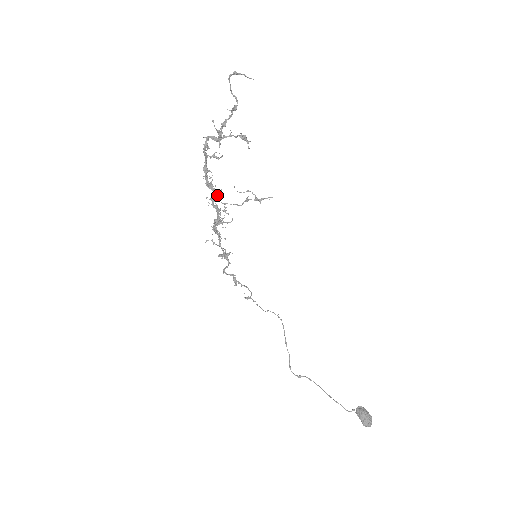
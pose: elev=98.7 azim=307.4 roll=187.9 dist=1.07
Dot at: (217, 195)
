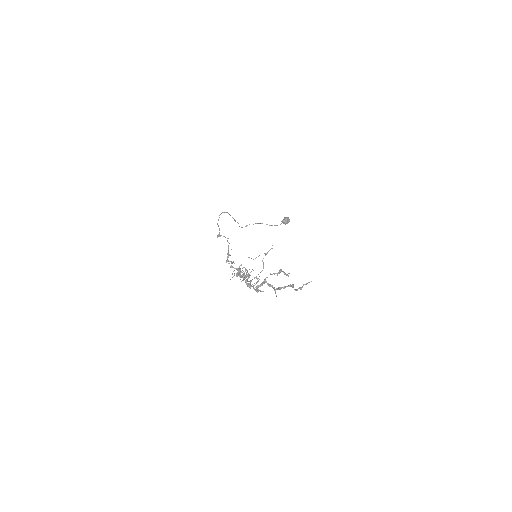
Dot at: occluded
